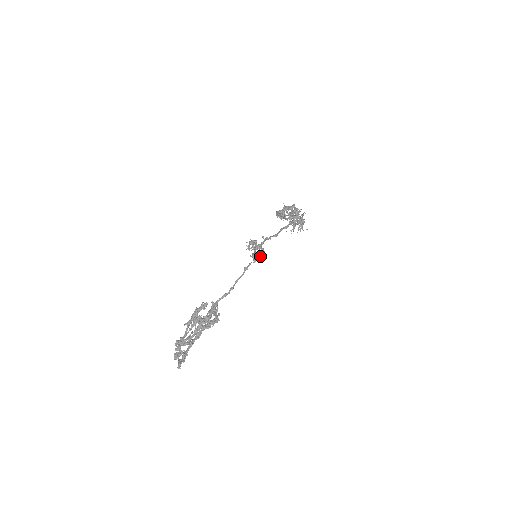
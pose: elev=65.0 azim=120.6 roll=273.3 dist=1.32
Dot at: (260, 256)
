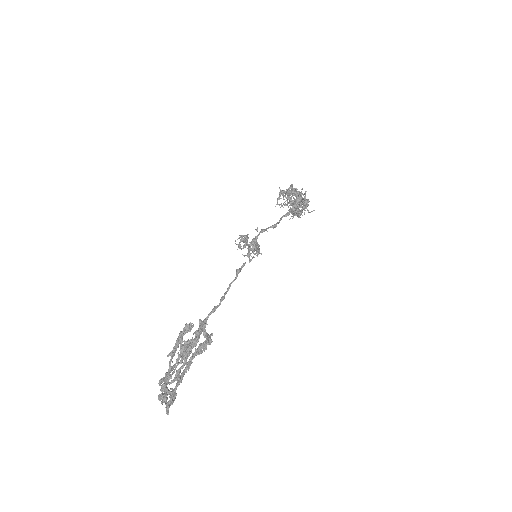
Dot at: (256, 253)
